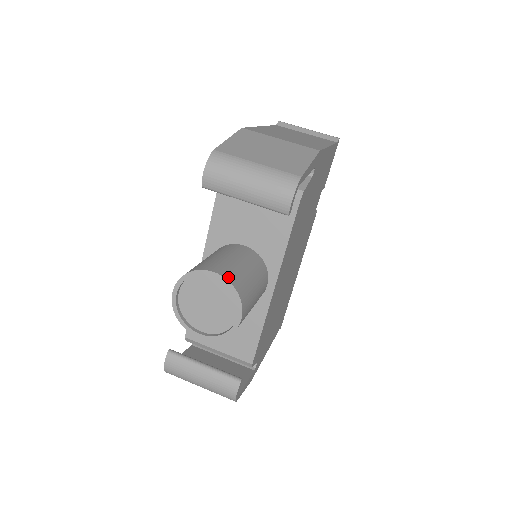
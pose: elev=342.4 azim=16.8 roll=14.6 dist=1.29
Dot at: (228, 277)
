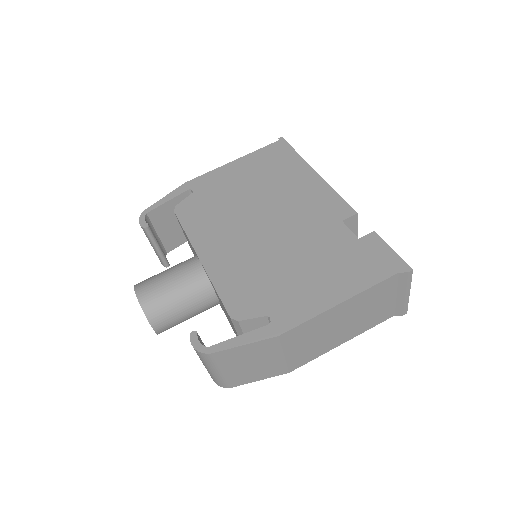
Dot at: (160, 332)
